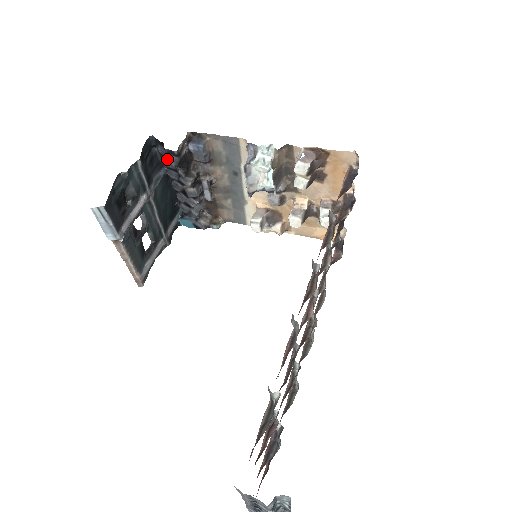
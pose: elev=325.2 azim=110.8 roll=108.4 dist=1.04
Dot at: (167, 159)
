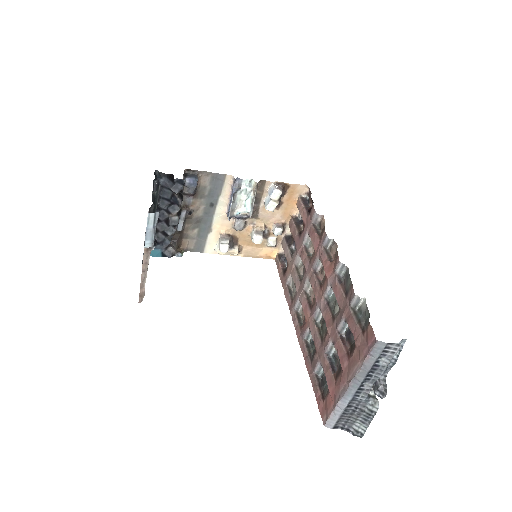
Dot at: (172, 188)
